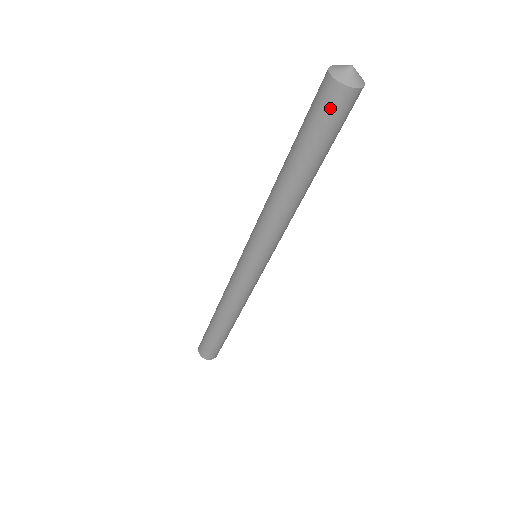
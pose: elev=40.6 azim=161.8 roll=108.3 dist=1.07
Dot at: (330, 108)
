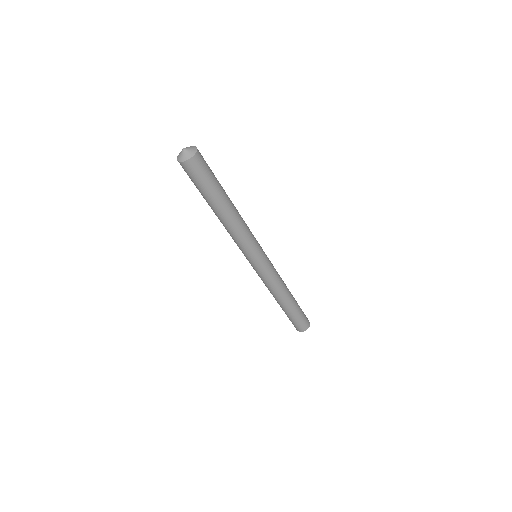
Dot at: (188, 173)
